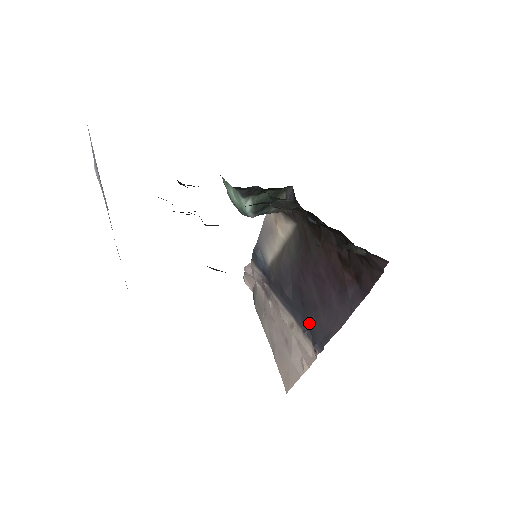
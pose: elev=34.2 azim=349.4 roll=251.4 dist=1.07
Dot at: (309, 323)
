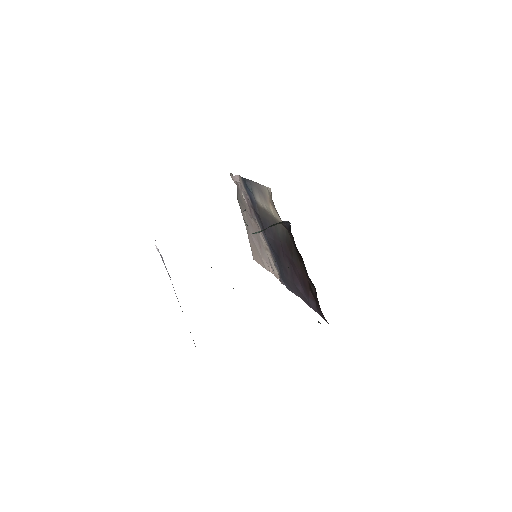
Dot at: (280, 269)
